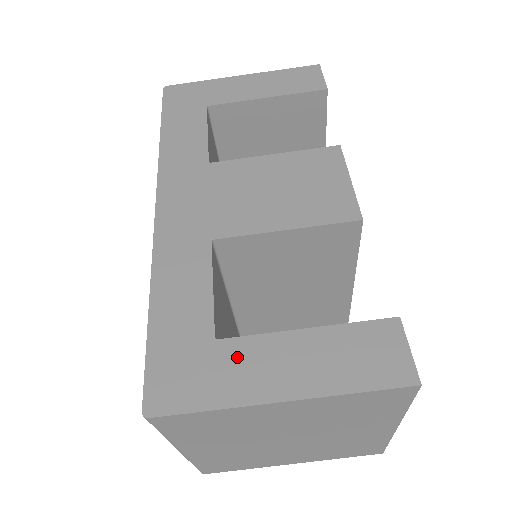
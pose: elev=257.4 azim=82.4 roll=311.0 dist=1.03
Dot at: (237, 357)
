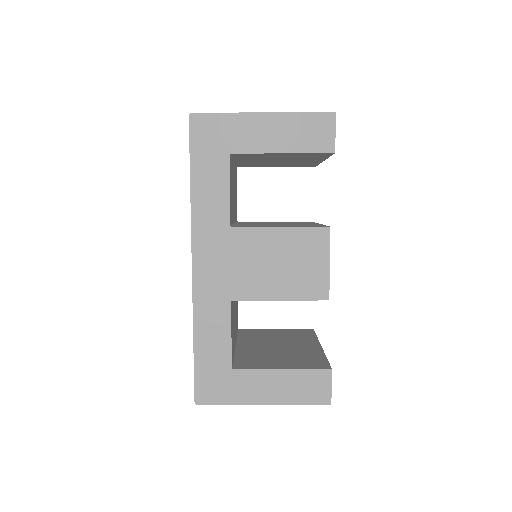
Dot at: (243, 380)
